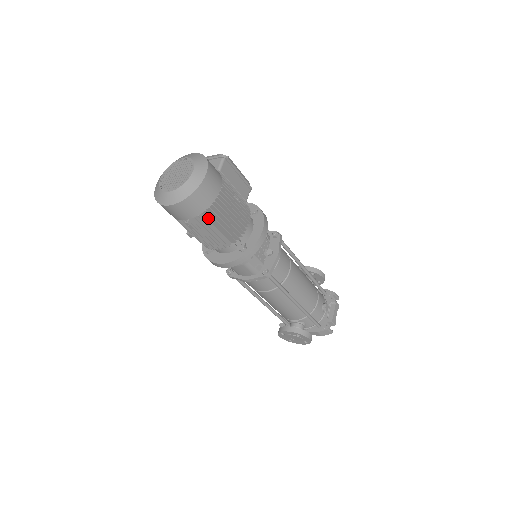
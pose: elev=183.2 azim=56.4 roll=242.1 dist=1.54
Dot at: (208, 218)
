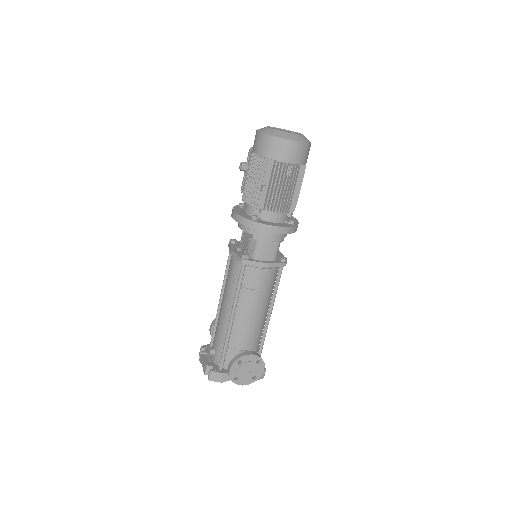
Dot at: (298, 174)
